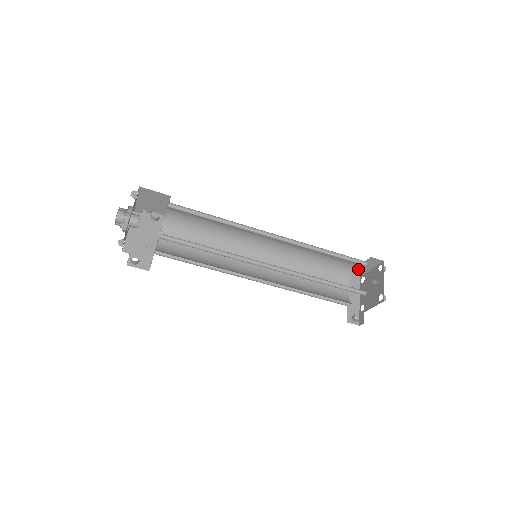
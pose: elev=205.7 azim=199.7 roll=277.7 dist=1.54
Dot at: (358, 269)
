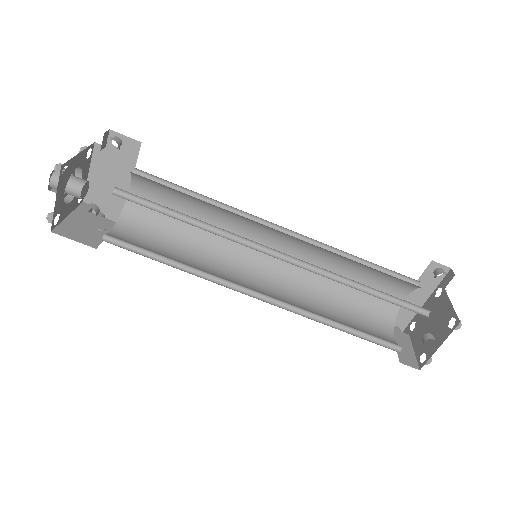
Dot at: occluded
